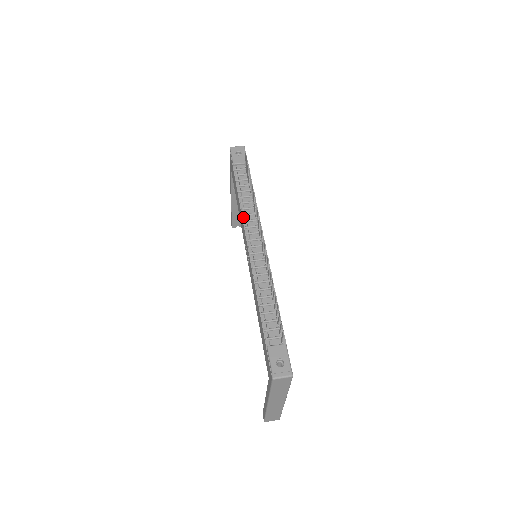
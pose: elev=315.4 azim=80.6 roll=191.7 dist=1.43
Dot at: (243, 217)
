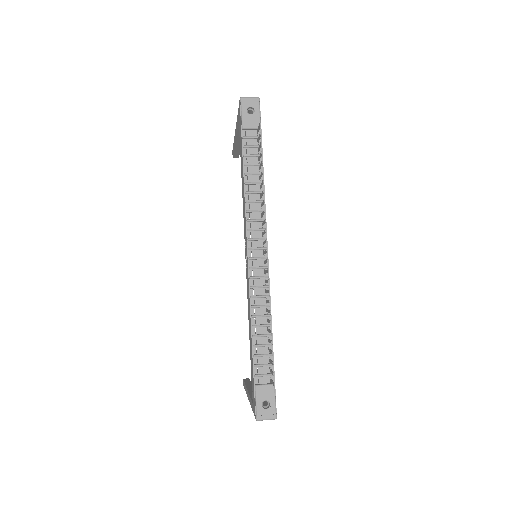
Dot at: (246, 214)
